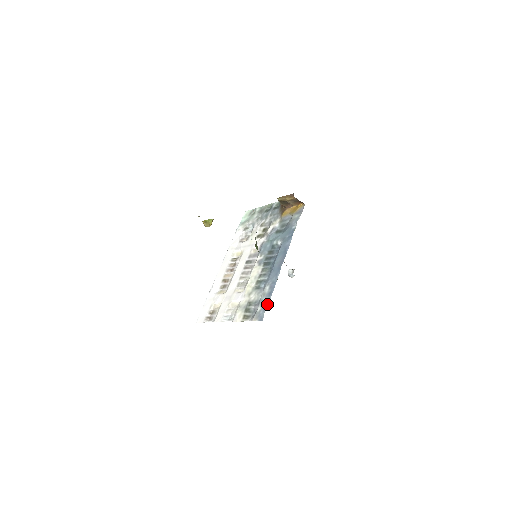
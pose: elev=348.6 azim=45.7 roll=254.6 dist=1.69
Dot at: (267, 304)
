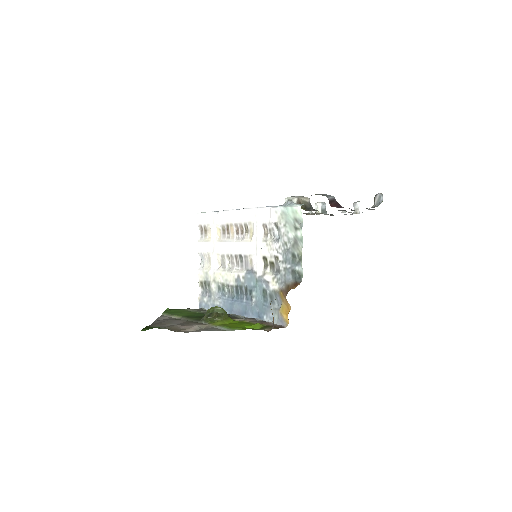
Dot at: occluded
